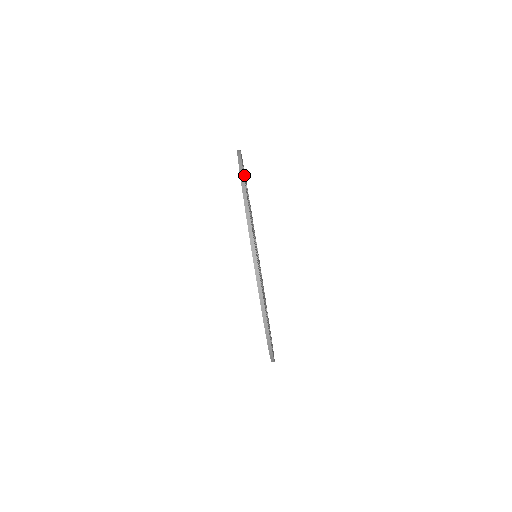
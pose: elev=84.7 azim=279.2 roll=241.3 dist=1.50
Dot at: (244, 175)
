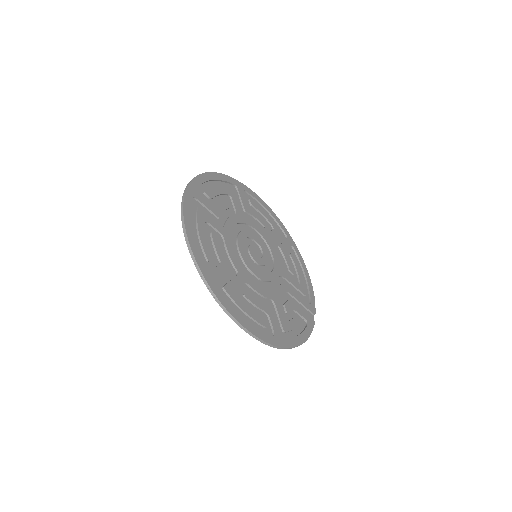
Dot at: (218, 189)
